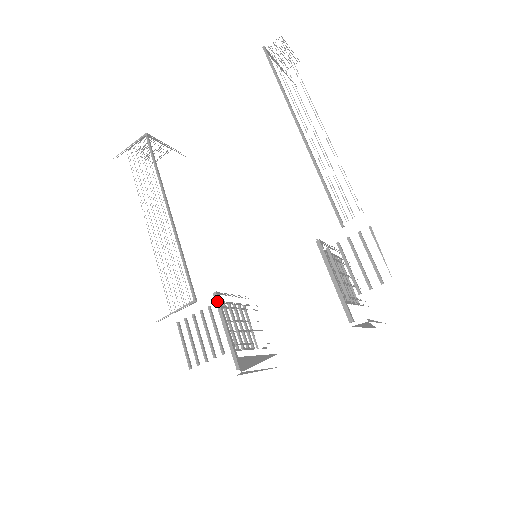
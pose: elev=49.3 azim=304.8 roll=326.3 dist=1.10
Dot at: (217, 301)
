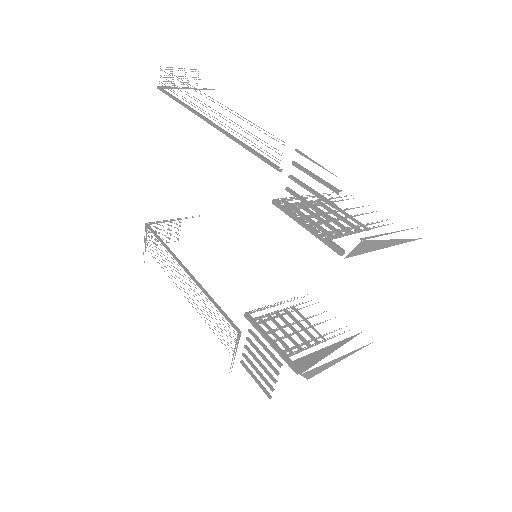
Dot at: (249, 320)
